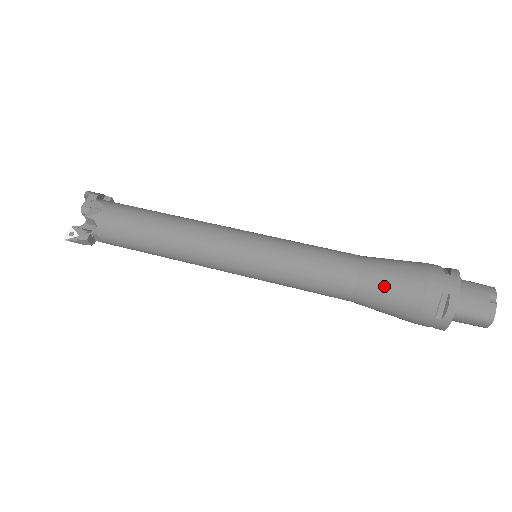
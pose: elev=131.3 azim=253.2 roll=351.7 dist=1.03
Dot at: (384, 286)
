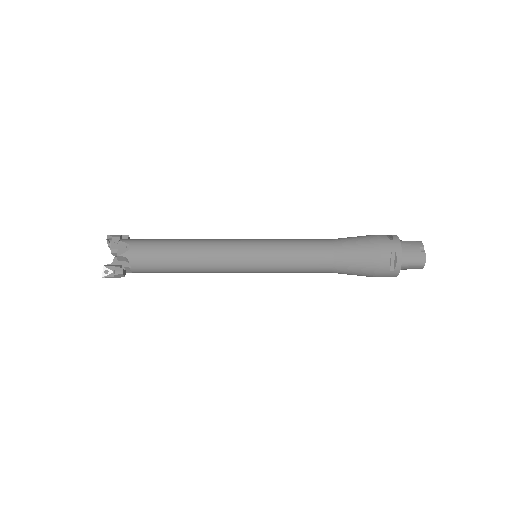
Dot at: (353, 257)
